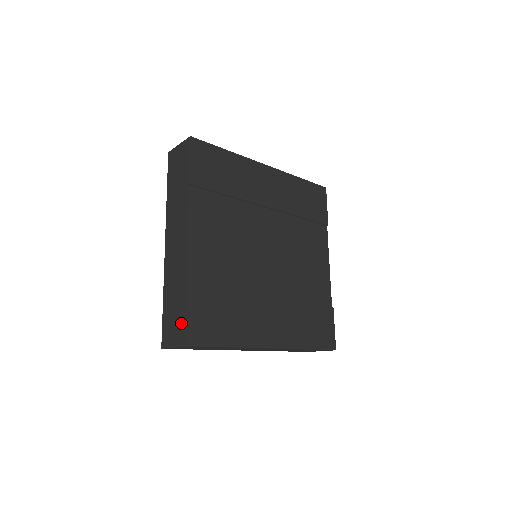
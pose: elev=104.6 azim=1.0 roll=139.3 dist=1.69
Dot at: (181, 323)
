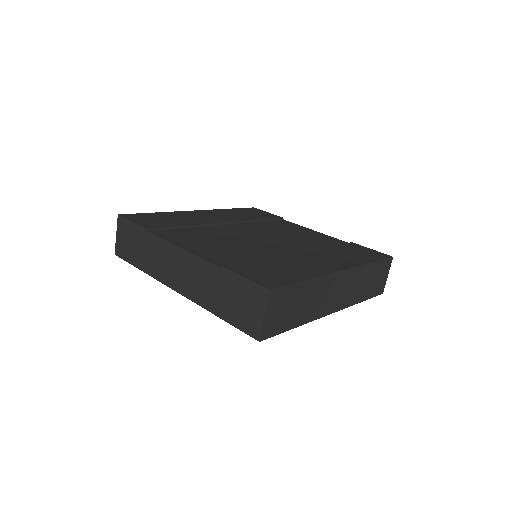
Dot at: (247, 289)
